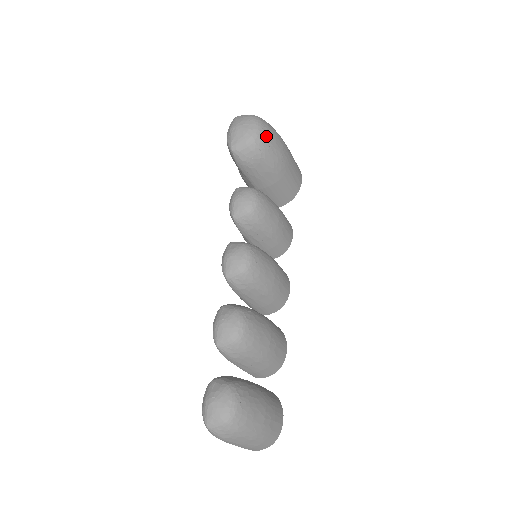
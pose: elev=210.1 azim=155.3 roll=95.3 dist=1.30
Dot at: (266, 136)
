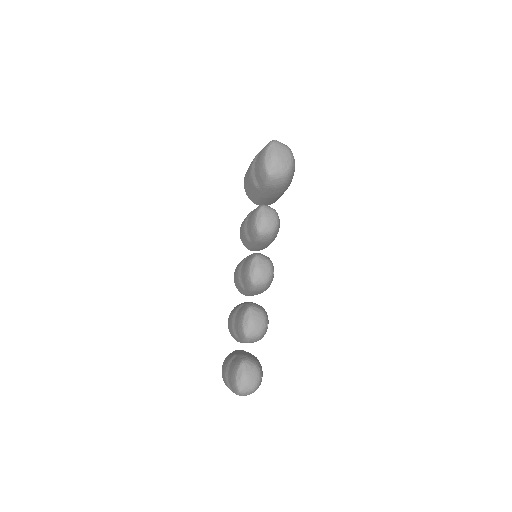
Dot at: occluded
